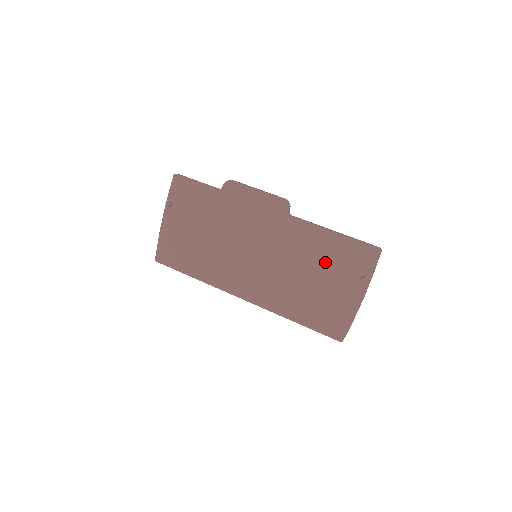
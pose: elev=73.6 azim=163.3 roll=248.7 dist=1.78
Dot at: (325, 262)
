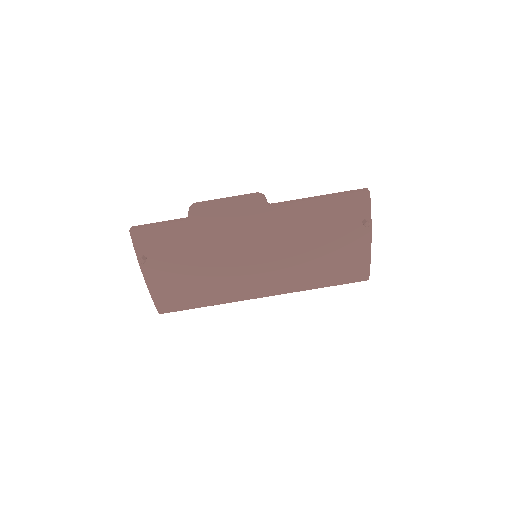
Dot at: (324, 227)
